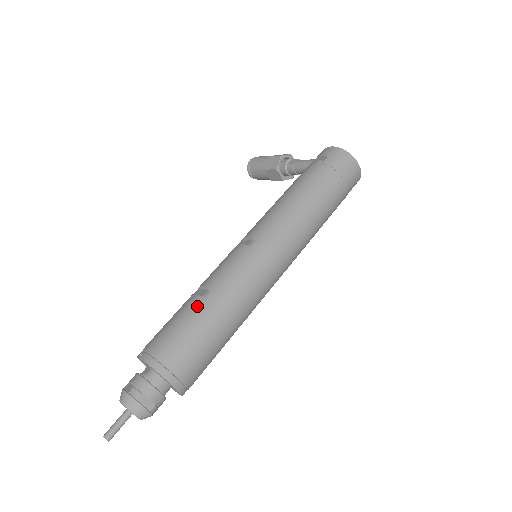
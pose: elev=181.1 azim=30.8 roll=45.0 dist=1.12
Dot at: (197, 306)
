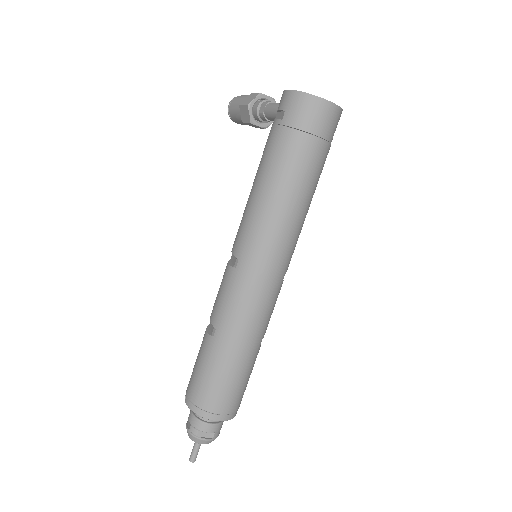
Dot at: (209, 348)
